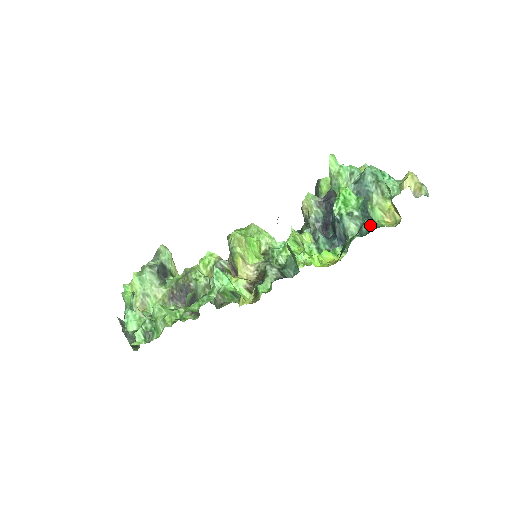
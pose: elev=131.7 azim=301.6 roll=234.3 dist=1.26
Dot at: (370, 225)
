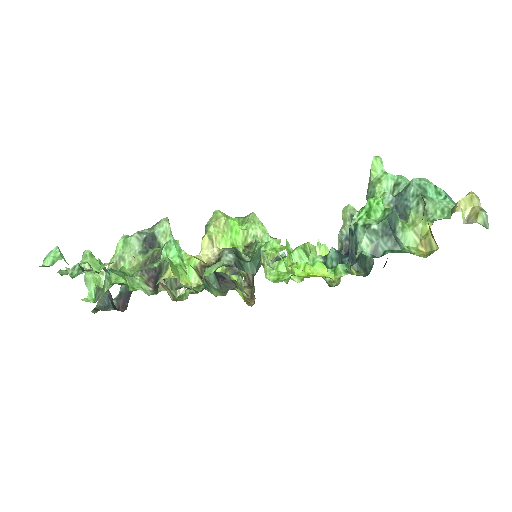
Dot at: (391, 247)
